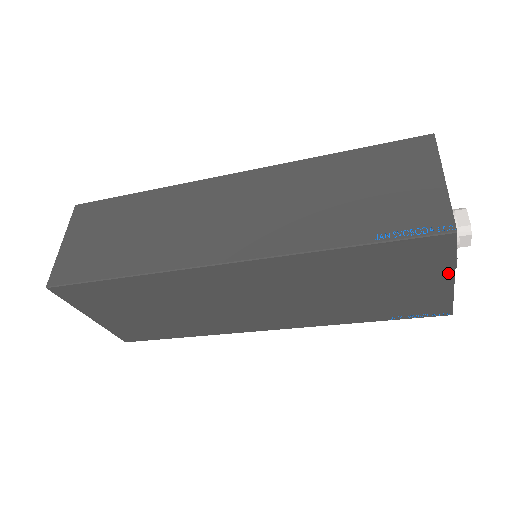
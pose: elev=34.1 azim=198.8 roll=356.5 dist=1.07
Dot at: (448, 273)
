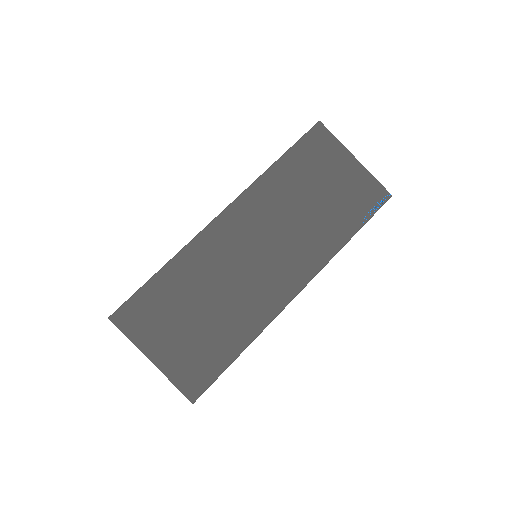
Dot at: (347, 154)
